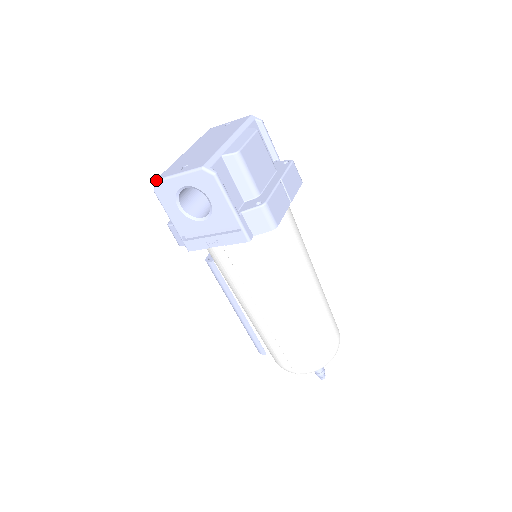
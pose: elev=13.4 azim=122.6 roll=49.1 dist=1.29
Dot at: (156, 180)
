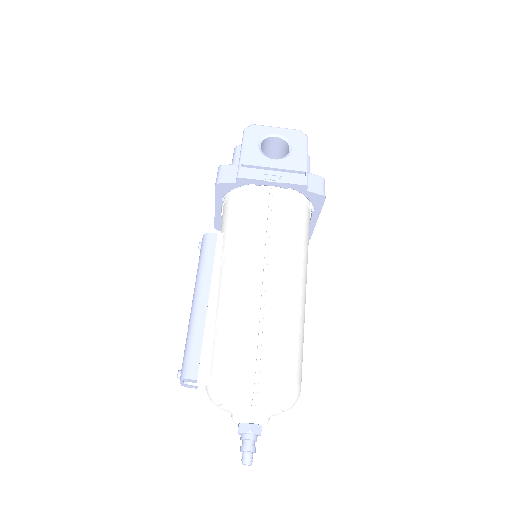
Dot at: (253, 124)
